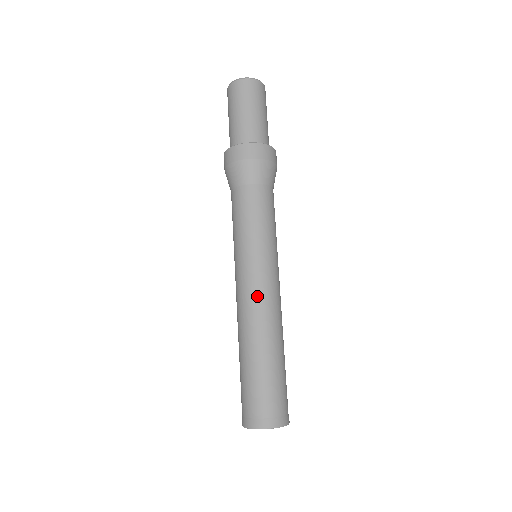
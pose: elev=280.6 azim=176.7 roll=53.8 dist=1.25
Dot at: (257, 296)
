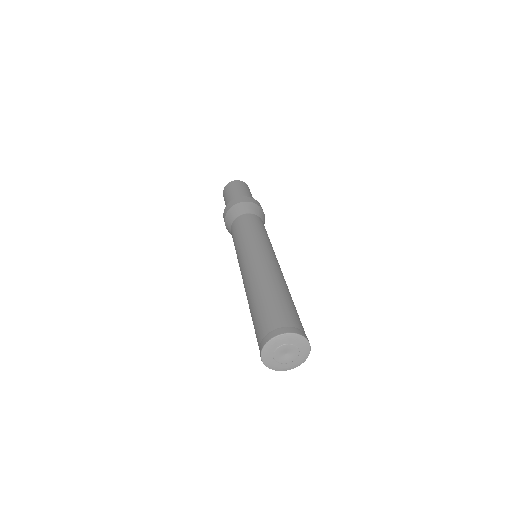
Dot at: (255, 261)
